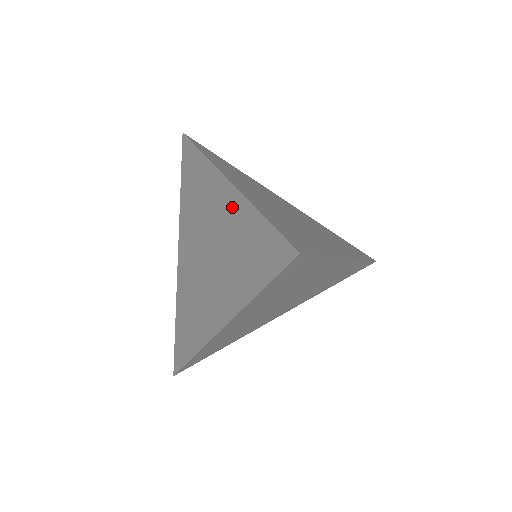
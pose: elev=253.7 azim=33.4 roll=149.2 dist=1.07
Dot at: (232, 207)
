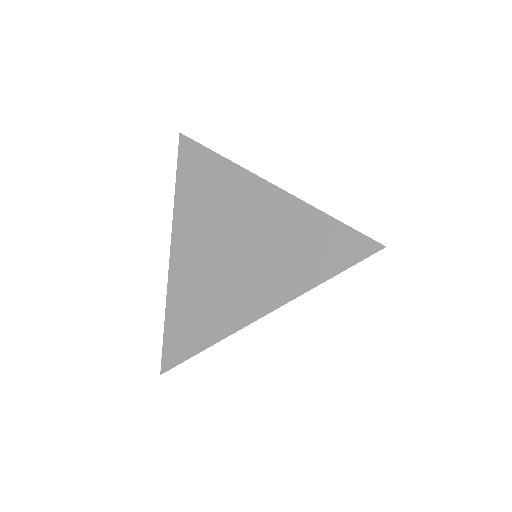
Dot at: (281, 208)
